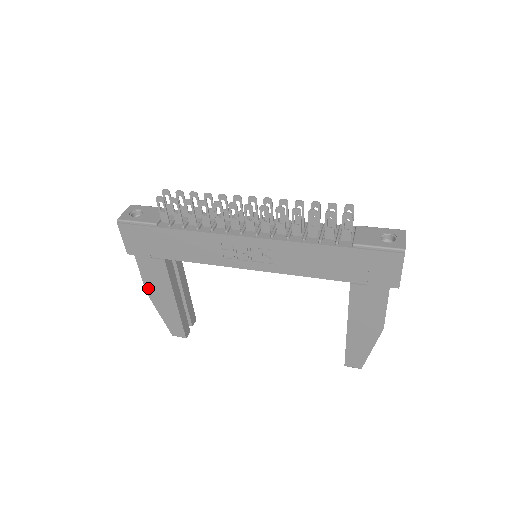
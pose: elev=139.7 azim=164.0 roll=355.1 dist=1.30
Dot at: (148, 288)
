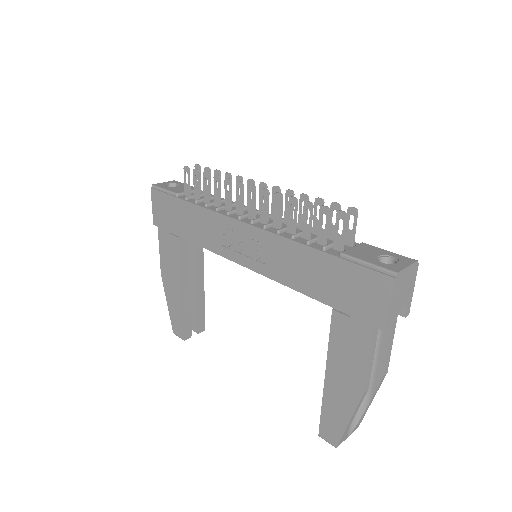
Dot at: (163, 268)
